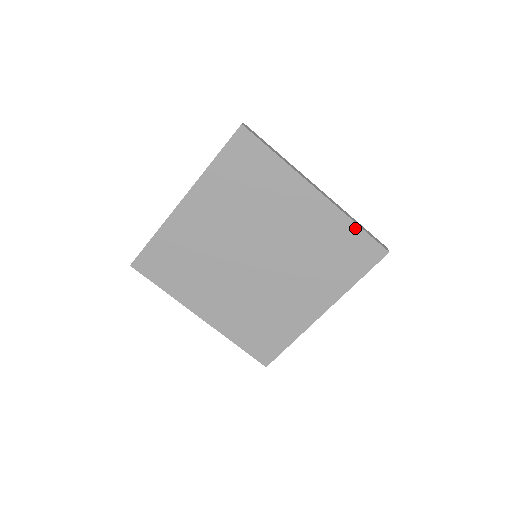
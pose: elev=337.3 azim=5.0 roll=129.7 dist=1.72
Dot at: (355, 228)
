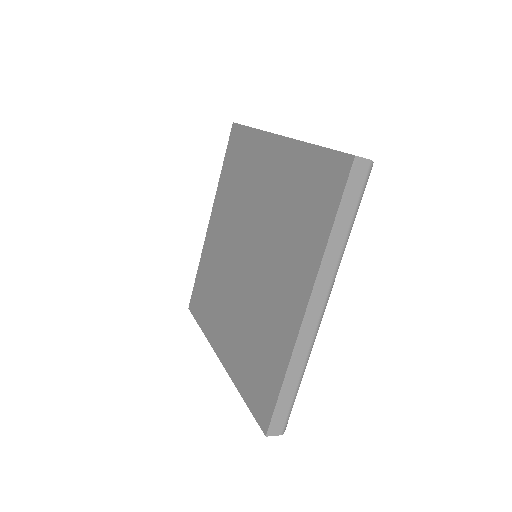
Dot at: (313, 151)
